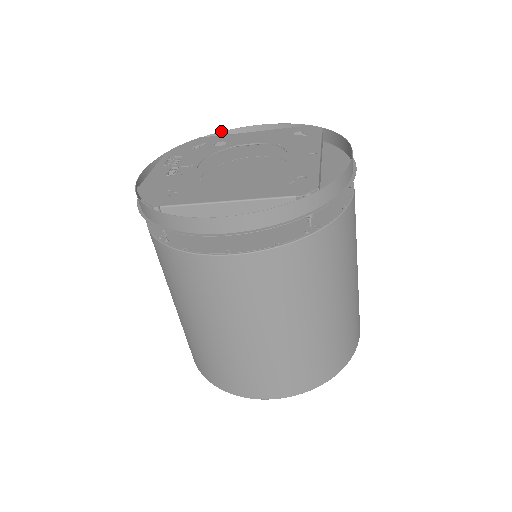
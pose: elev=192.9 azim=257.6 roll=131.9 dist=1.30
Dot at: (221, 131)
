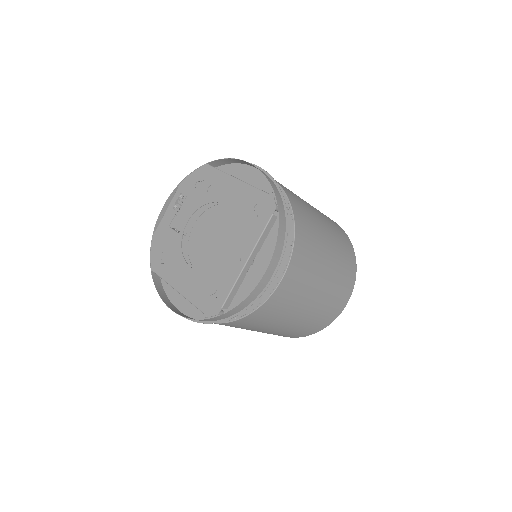
Dot at: occluded
